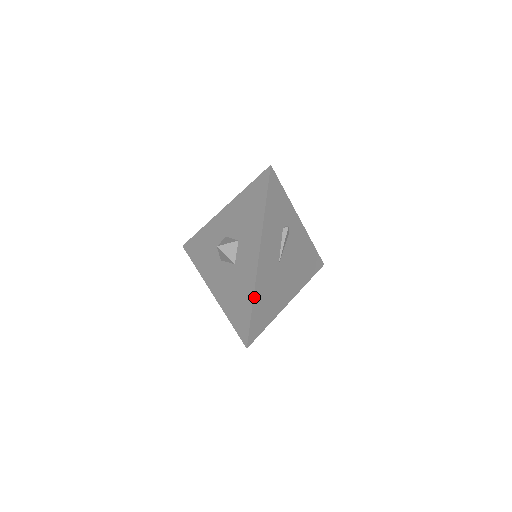
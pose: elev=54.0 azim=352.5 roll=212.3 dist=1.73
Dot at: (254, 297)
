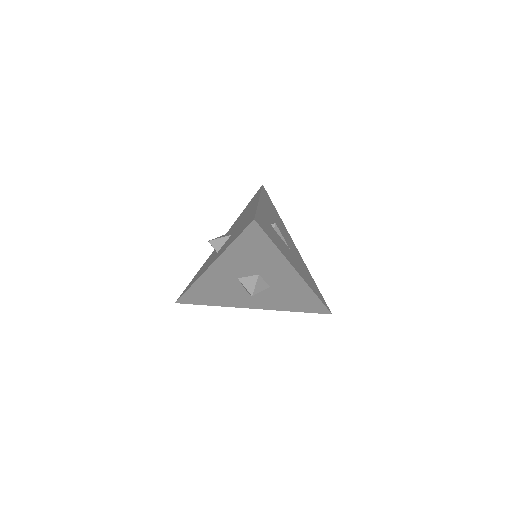
Dot at: (314, 292)
